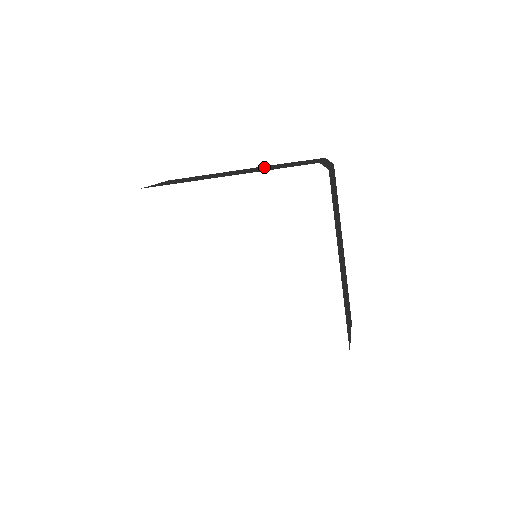
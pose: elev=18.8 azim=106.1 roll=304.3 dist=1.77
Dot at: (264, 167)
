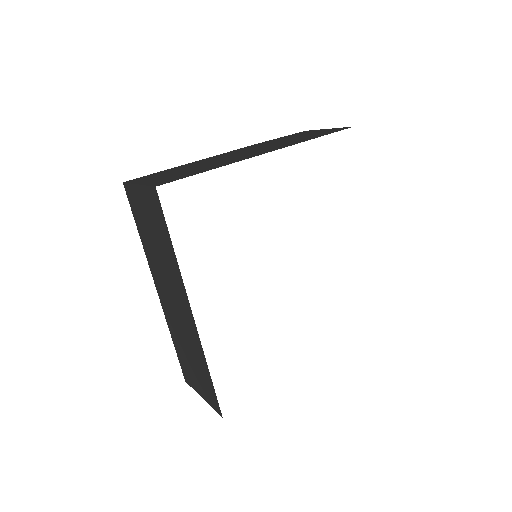
Dot at: (260, 145)
